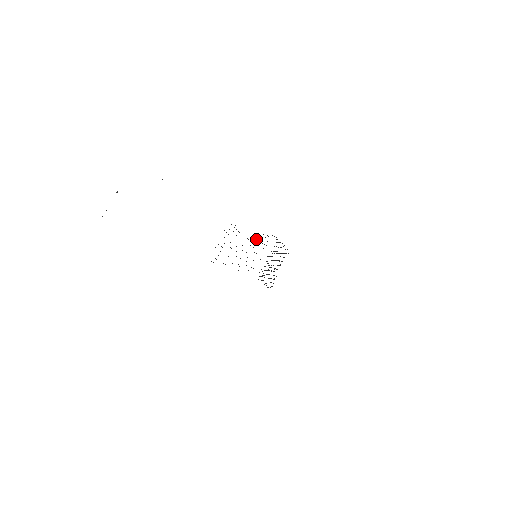
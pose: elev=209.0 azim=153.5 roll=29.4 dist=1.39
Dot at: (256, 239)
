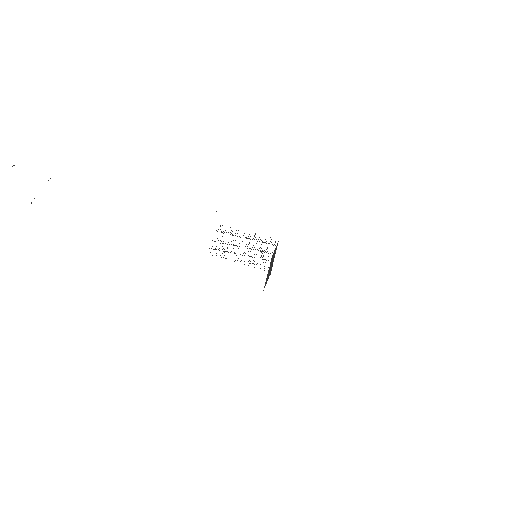
Dot at: occluded
